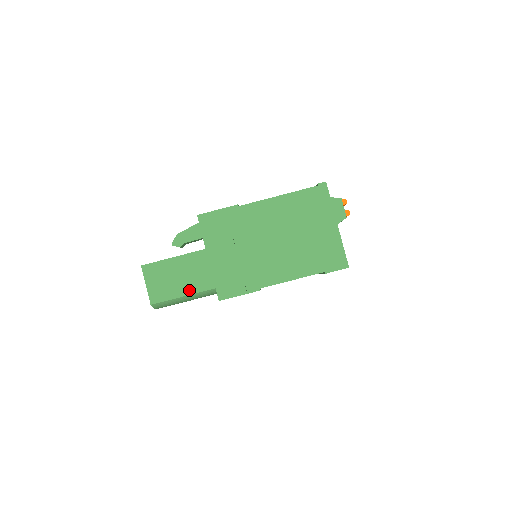
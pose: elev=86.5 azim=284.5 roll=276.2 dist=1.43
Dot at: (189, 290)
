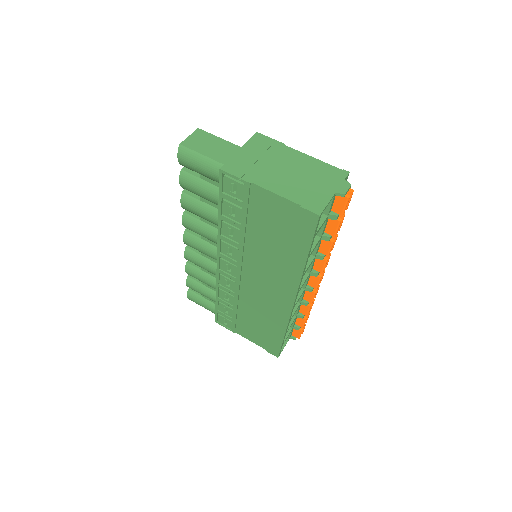
Dot at: (209, 155)
